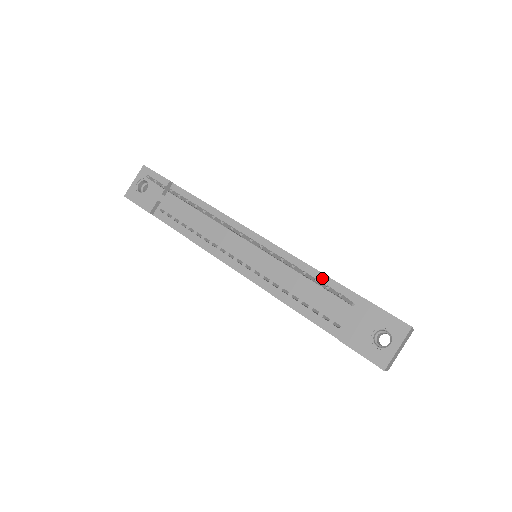
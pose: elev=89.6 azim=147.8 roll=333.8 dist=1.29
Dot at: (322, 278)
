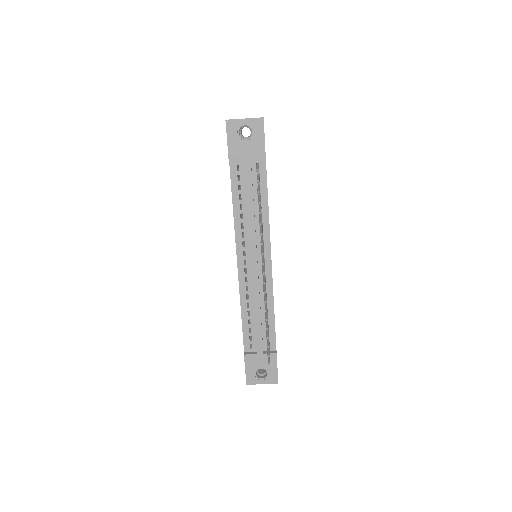
Dot at: (272, 321)
